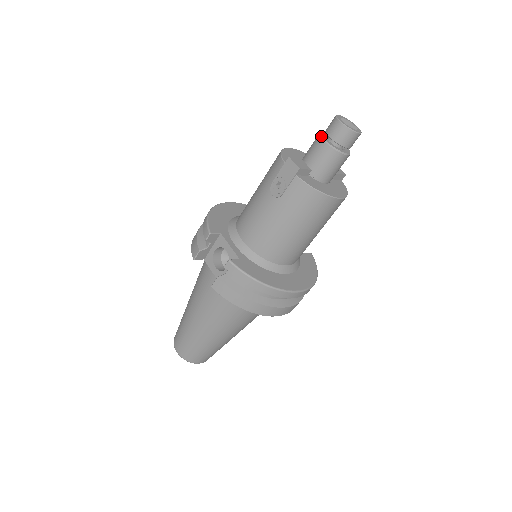
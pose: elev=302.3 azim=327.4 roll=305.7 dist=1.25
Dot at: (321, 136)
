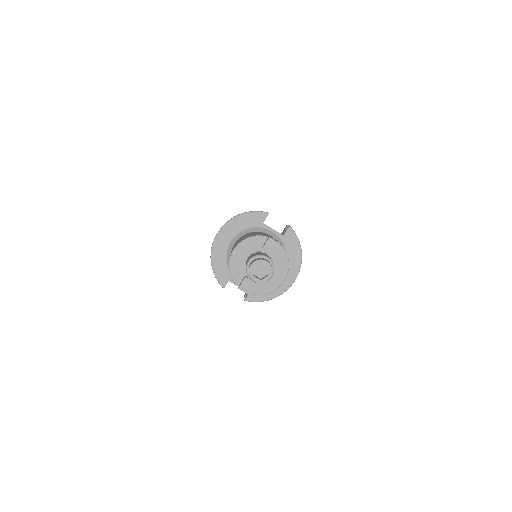
Dot at: occluded
